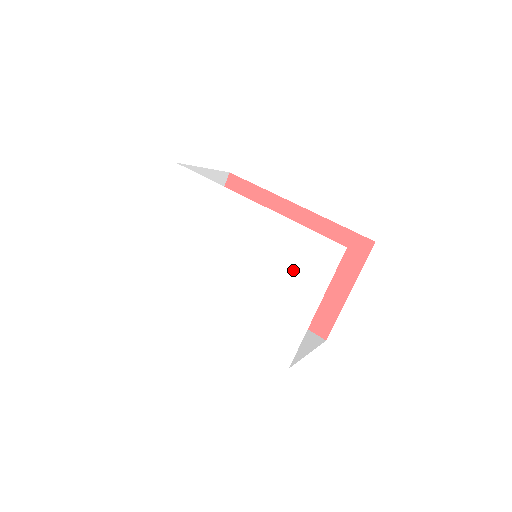
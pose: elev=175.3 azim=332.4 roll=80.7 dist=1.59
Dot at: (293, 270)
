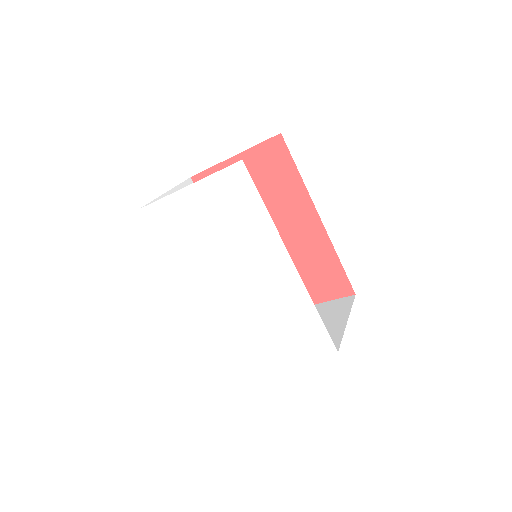
Dot at: (284, 330)
